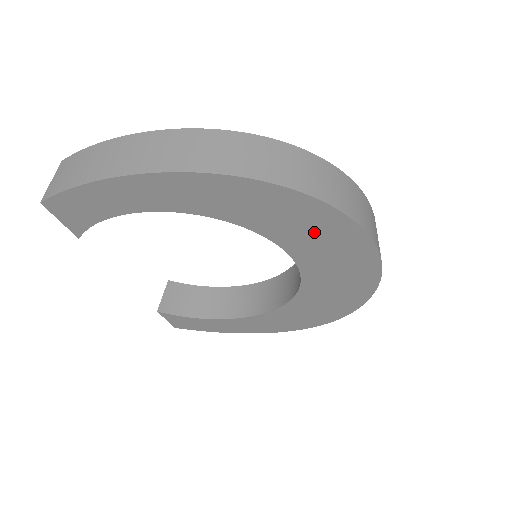
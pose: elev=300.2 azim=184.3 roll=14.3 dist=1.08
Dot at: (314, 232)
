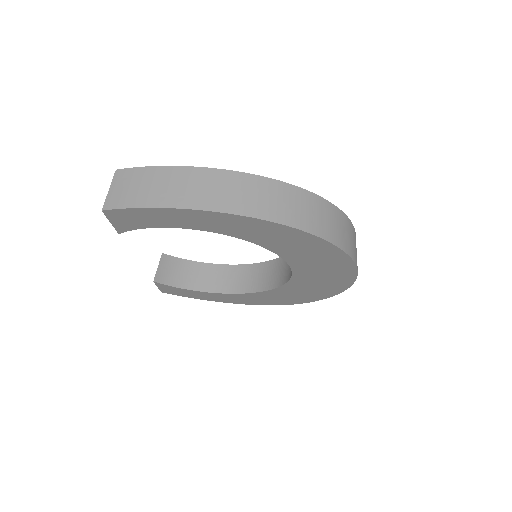
Dot at: (317, 258)
